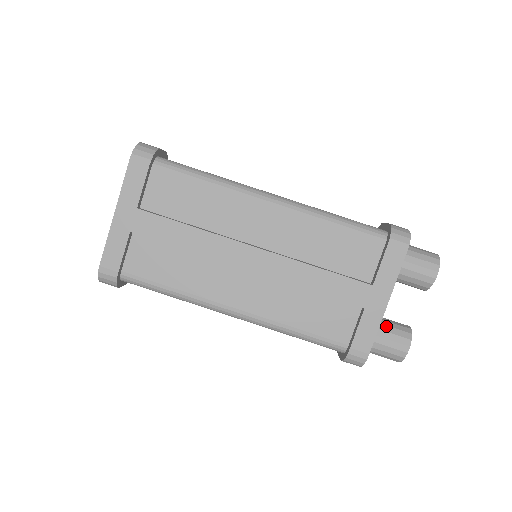
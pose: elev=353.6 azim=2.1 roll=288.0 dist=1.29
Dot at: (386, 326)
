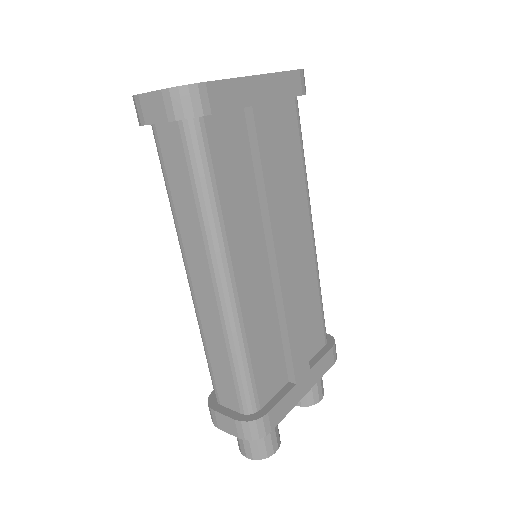
Dot at: occluded
